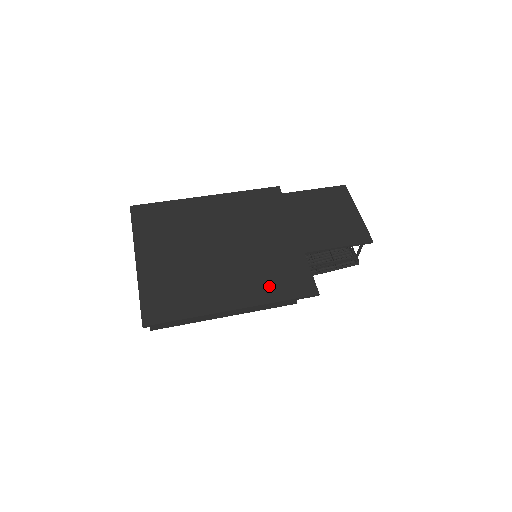
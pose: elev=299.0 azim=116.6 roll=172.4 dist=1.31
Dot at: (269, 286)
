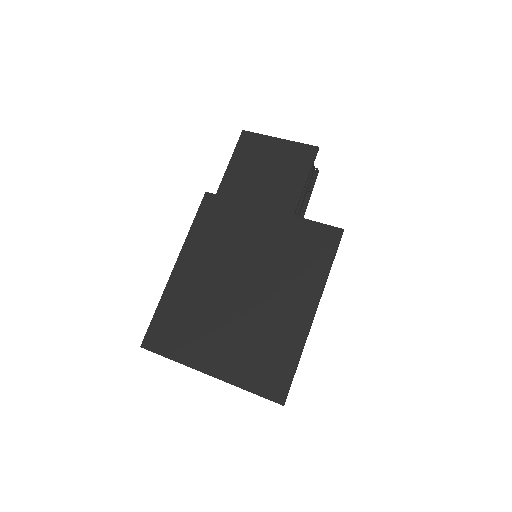
Dot at: (309, 268)
